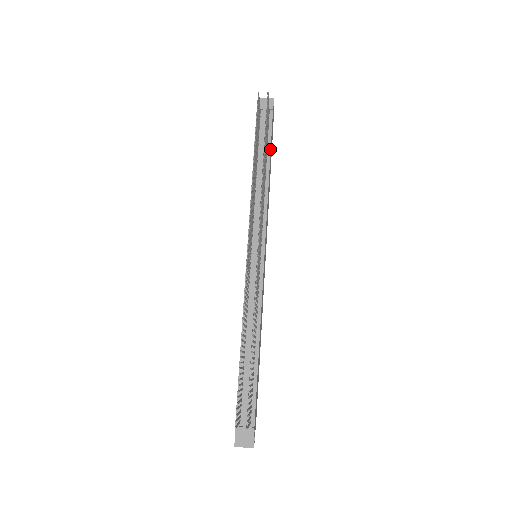
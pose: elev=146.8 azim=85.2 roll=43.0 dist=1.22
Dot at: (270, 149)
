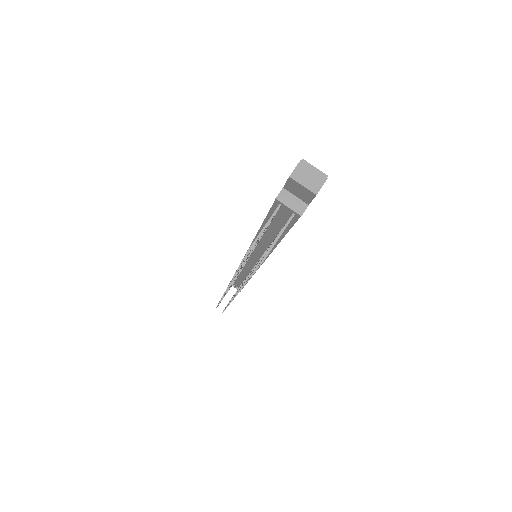
Dot at: (285, 234)
